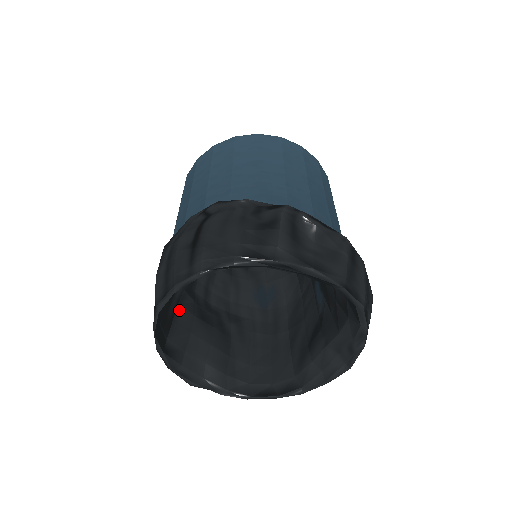
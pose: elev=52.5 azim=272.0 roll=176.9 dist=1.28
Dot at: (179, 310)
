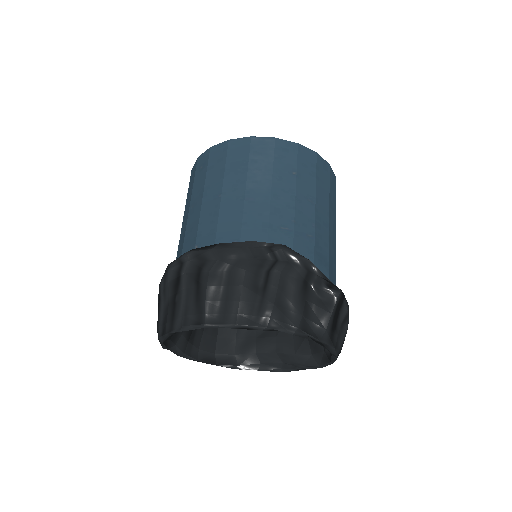
Dot at: occluded
